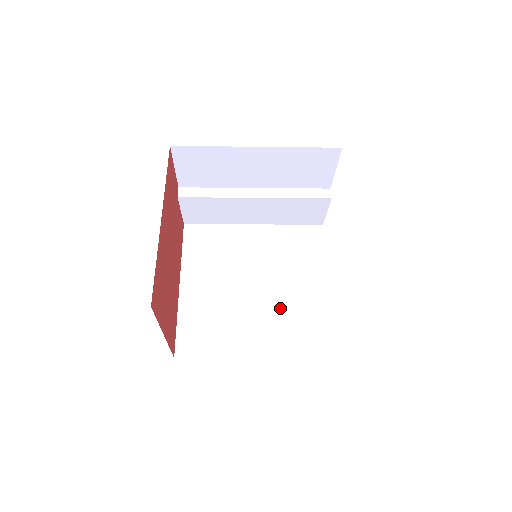
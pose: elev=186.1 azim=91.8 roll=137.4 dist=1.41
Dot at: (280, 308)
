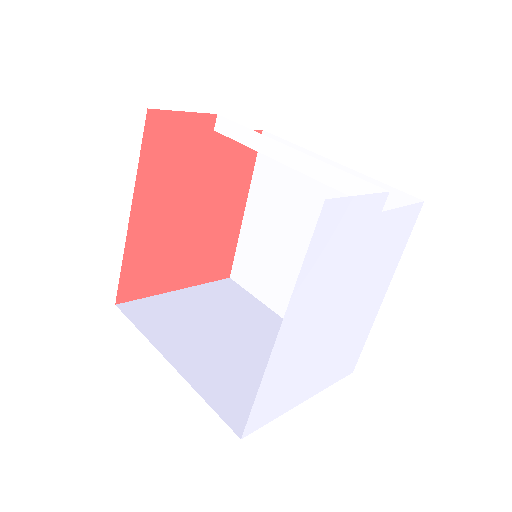
Dot at: occluded
